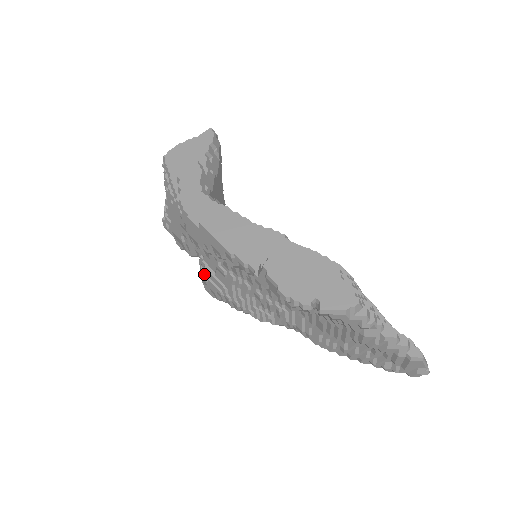
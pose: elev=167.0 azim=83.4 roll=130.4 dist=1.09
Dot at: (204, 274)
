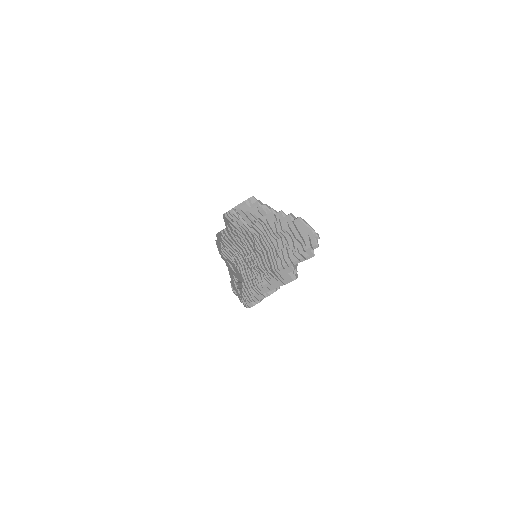
Dot at: (238, 288)
